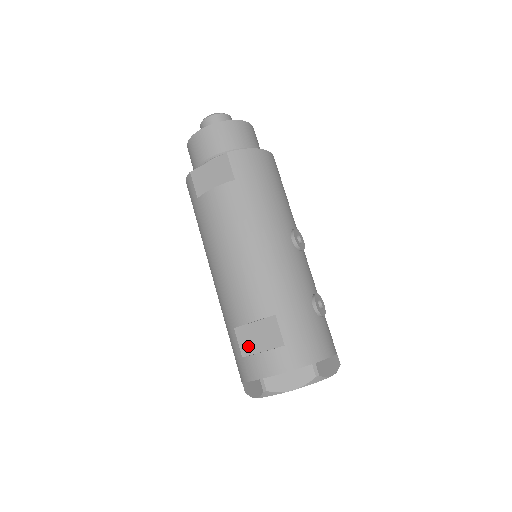
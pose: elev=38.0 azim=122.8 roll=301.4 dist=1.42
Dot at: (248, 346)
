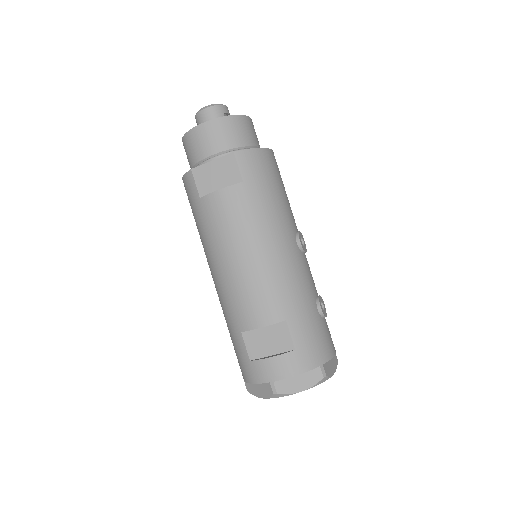
Dot at: (256, 350)
